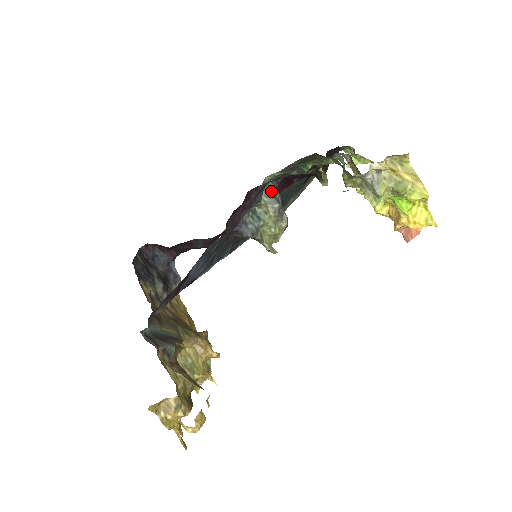
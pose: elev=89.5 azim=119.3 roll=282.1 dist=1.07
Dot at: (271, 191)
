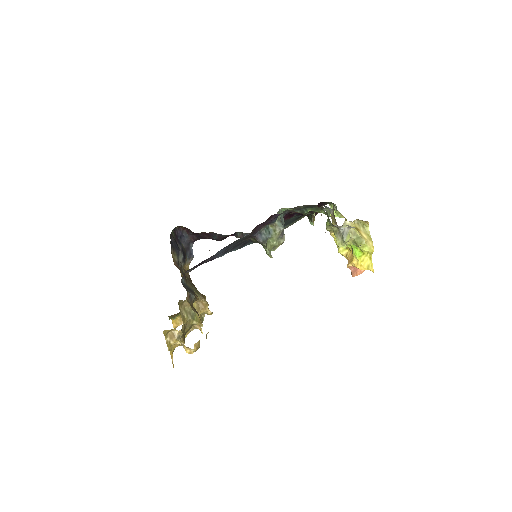
Dot at: (281, 218)
